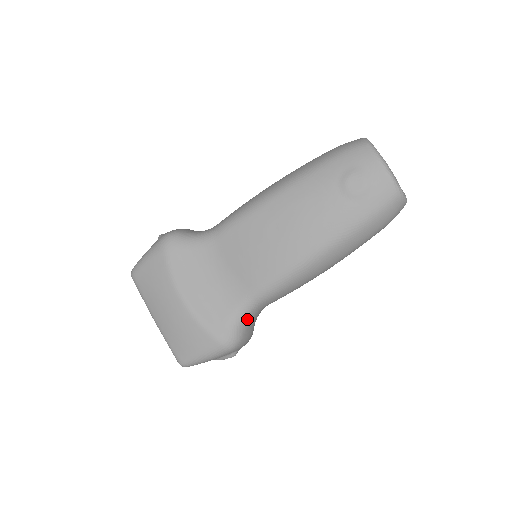
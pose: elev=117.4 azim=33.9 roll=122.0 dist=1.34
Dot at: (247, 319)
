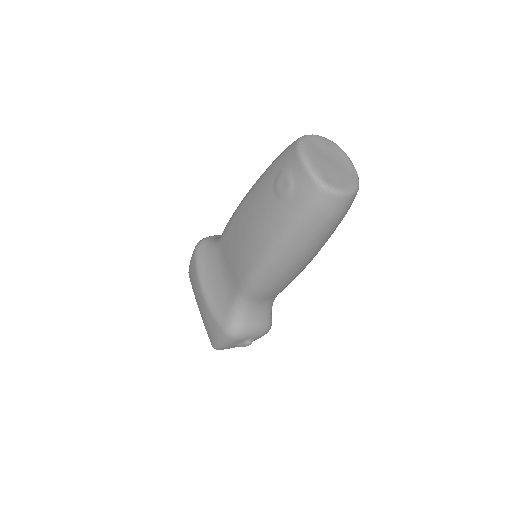
Dot at: (244, 312)
